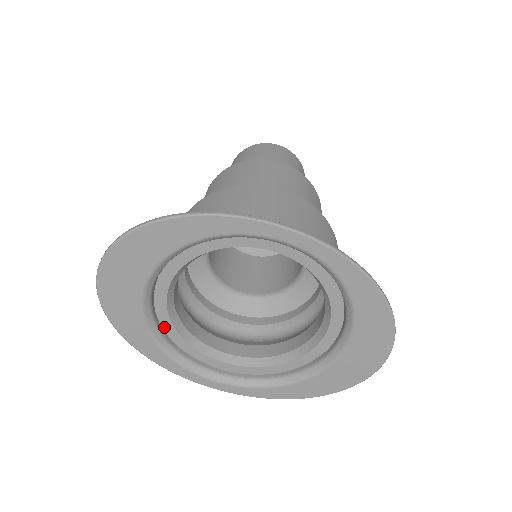
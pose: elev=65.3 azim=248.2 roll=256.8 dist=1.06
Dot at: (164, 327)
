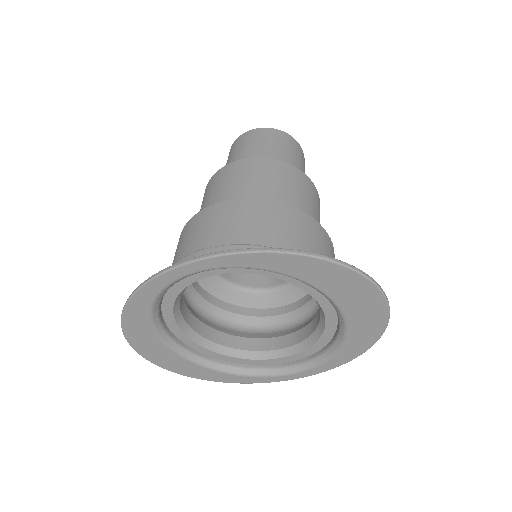
Dot at: (223, 359)
